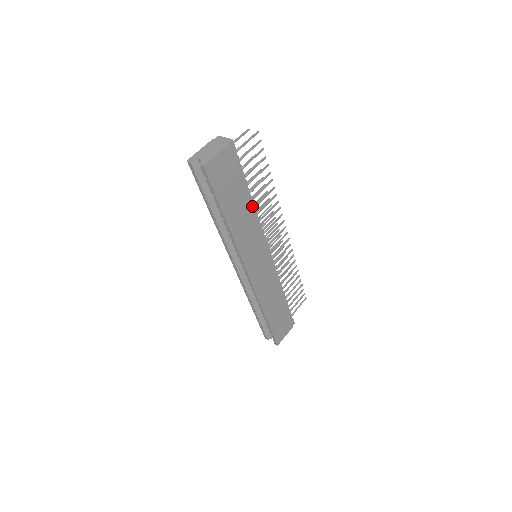
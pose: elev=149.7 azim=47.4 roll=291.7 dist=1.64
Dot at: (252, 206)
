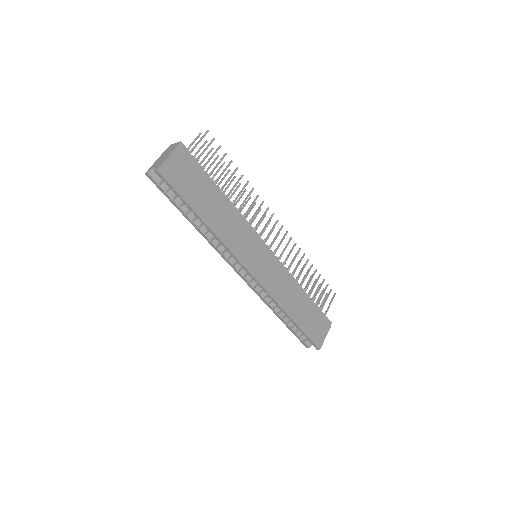
Dot at: (228, 203)
